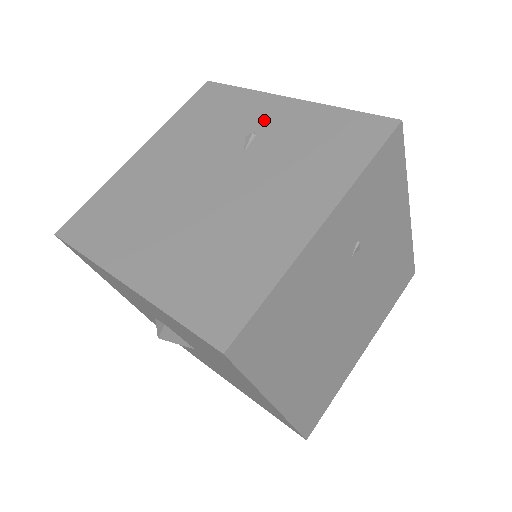
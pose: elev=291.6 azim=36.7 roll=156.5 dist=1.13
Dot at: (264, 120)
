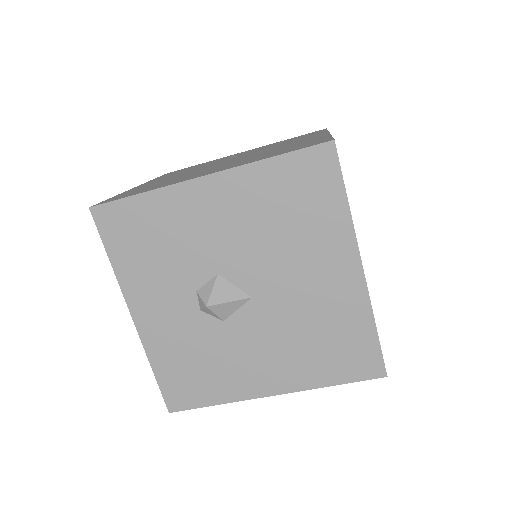
Dot at: occluded
